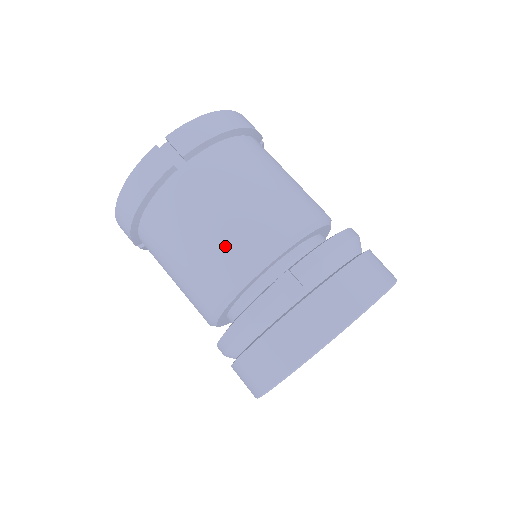
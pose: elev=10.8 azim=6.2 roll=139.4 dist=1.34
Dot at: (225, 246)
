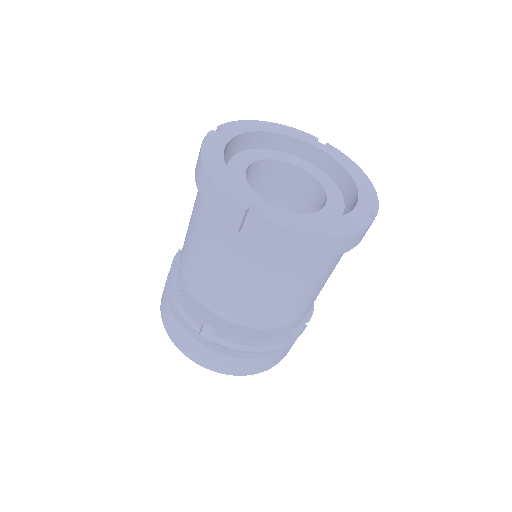
Dot at: (208, 284)
